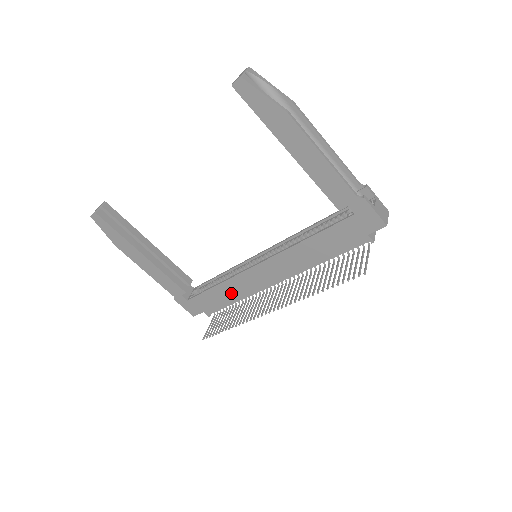
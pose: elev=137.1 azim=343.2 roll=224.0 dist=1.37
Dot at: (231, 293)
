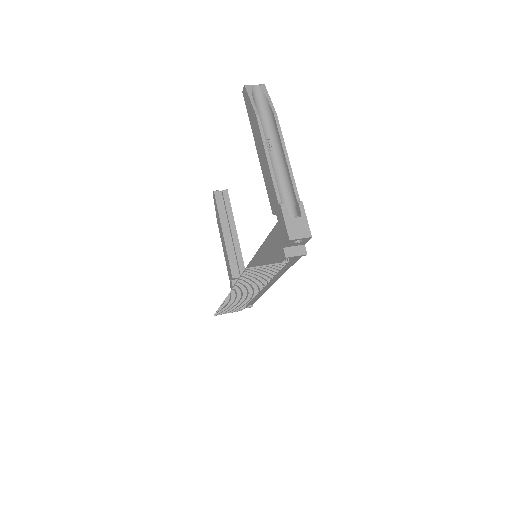
Dot at: occluded
